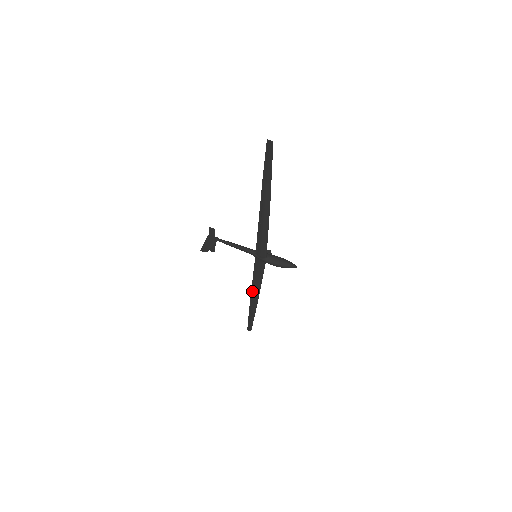
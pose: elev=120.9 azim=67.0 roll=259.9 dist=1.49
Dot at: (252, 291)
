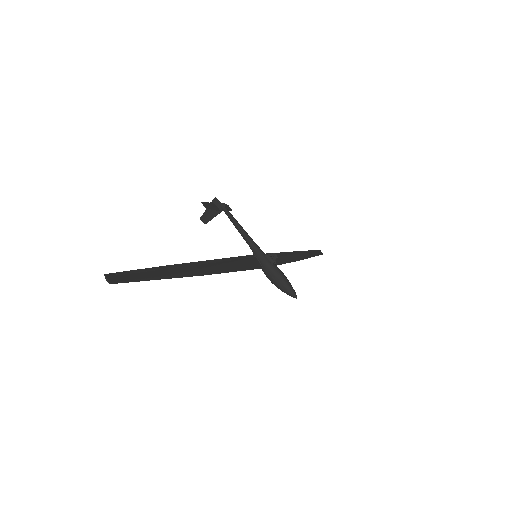
Dot at: (289, 253)
